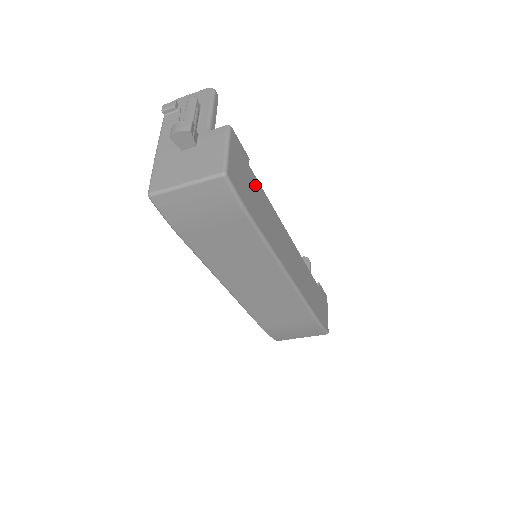
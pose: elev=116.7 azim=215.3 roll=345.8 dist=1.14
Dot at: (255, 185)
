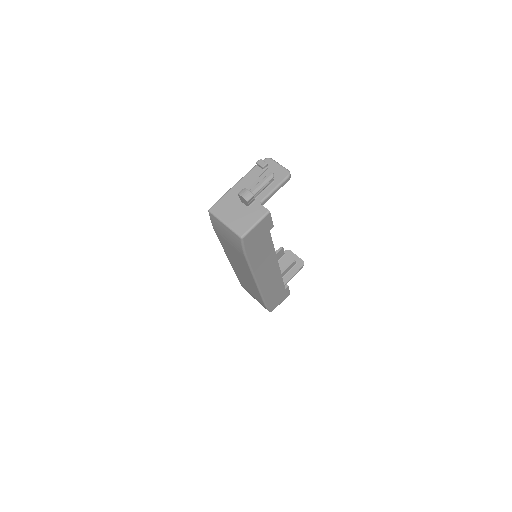
Dot at: (266, 240)
